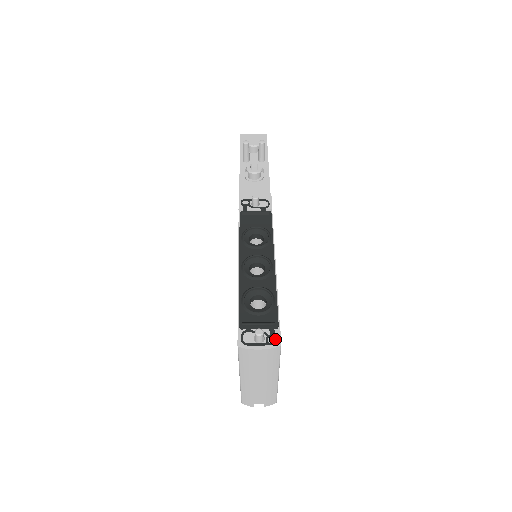
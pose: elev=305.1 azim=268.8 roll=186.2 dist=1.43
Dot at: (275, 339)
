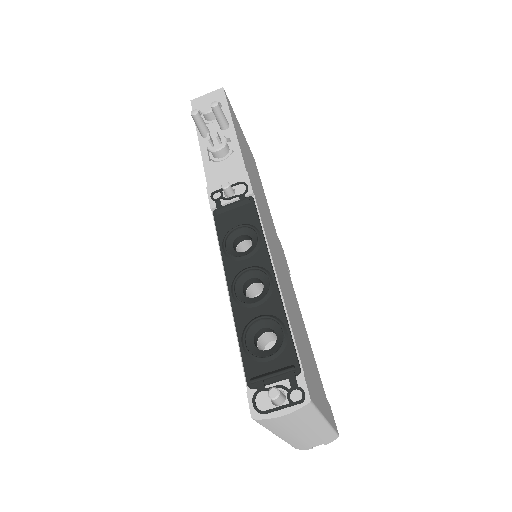
Dot at: (300, 393)
